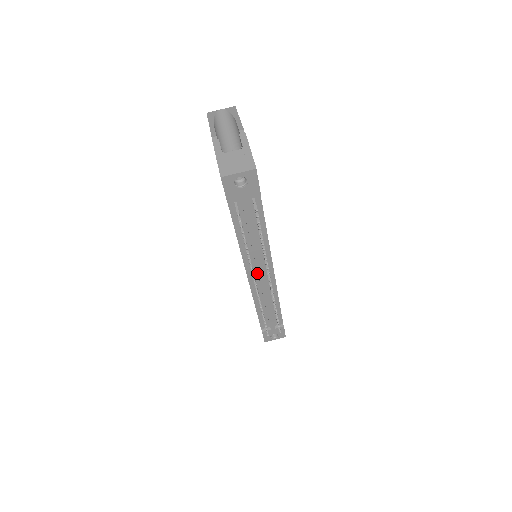
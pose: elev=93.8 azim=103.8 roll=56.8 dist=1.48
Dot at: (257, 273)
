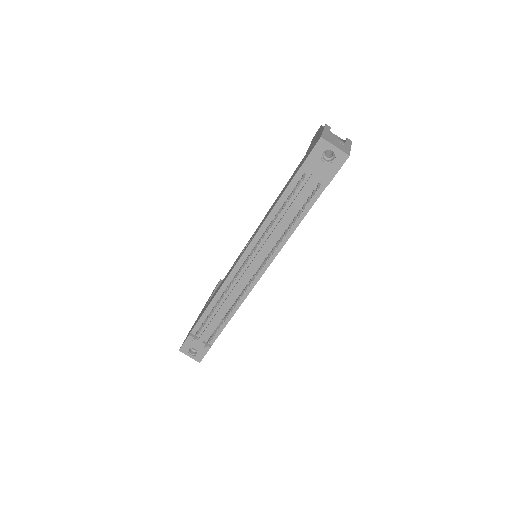
Dot at: (249, 263)
